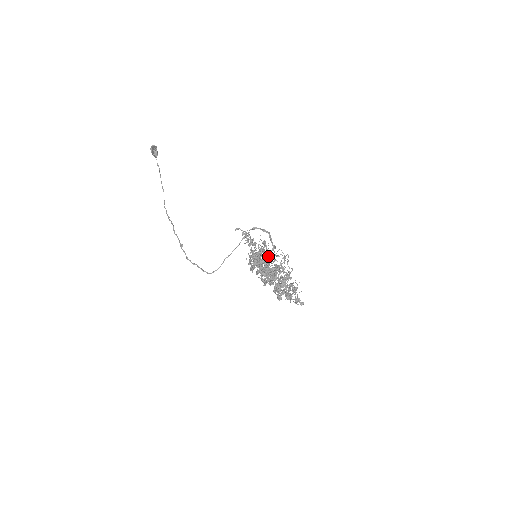
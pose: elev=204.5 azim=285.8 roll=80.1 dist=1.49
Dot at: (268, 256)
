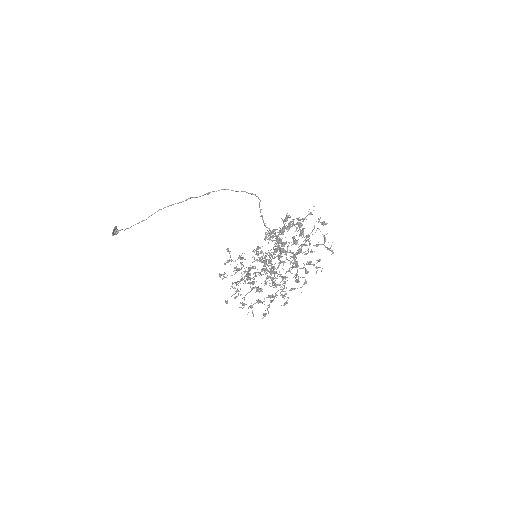
Dot at: occluded
